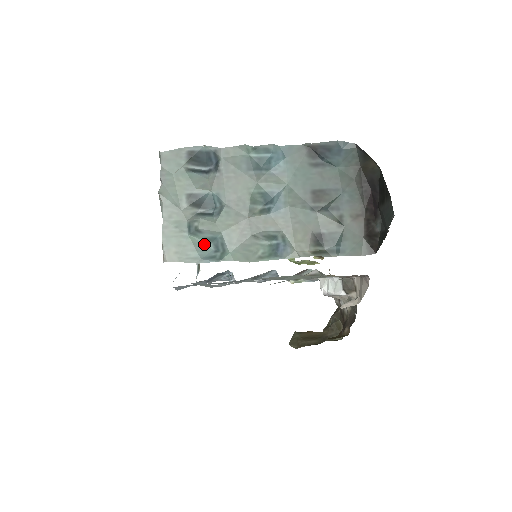
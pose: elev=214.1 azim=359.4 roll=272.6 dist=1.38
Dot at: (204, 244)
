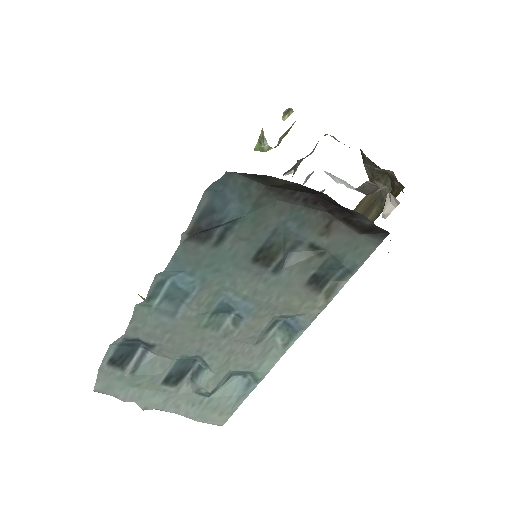
Dot at: (228, 384)
